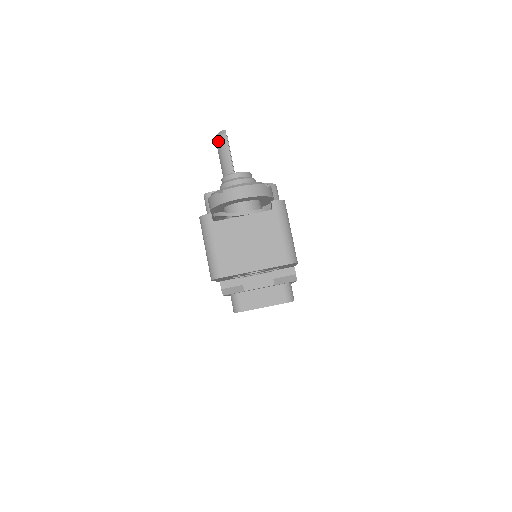
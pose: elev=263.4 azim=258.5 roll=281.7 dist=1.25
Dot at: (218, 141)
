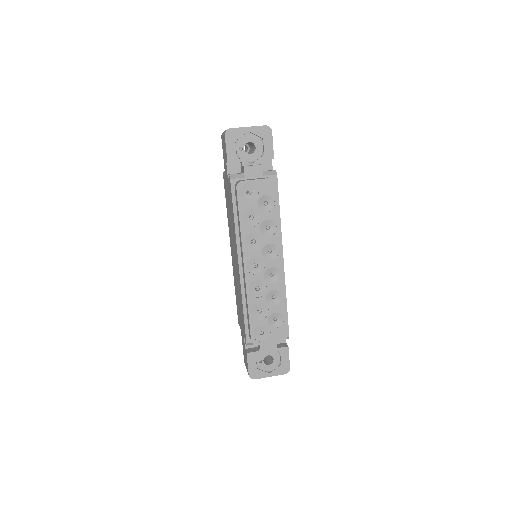
Dot at: occluded
